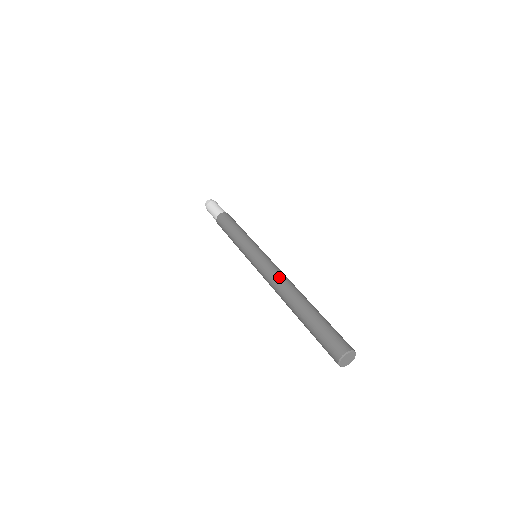
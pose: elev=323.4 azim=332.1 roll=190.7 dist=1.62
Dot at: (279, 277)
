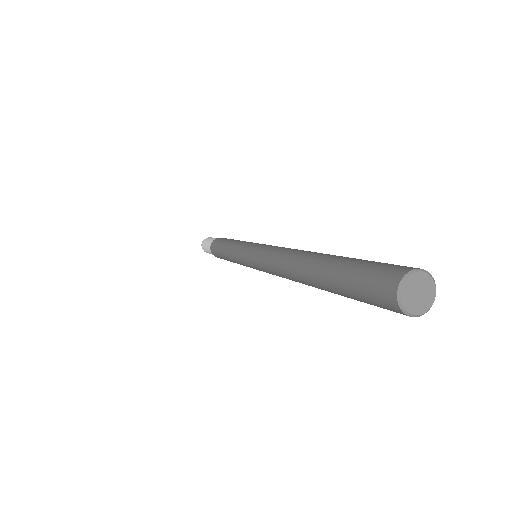
Dot at: (277, 254)
